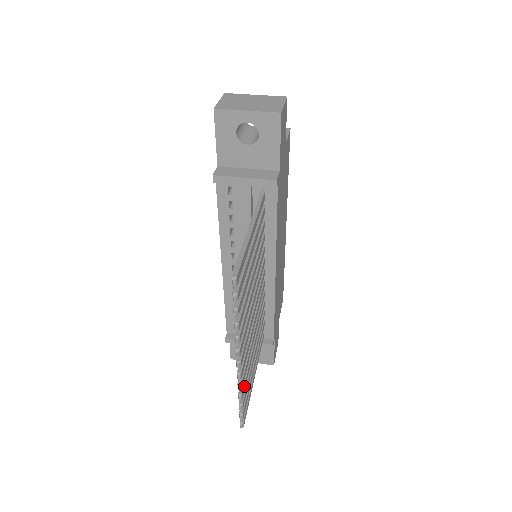
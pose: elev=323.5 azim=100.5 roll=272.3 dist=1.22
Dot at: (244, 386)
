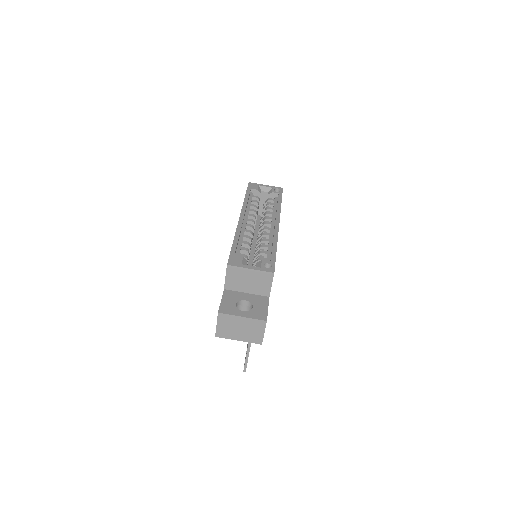
Dot at: occluded
